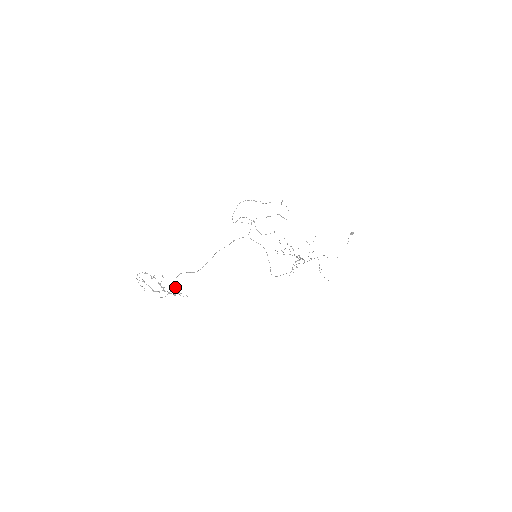
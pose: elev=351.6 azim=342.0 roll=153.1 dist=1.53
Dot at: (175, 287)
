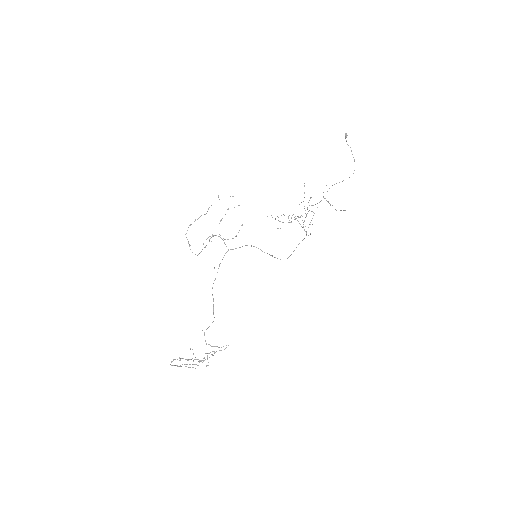
Dot at: (212, 346)
